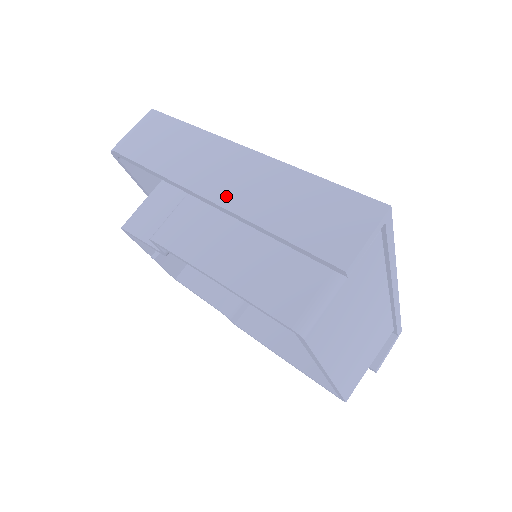
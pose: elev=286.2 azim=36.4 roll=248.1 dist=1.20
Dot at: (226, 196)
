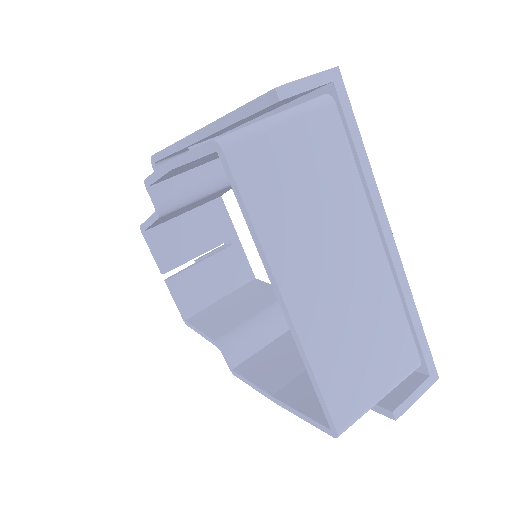
Dot at: occluded
